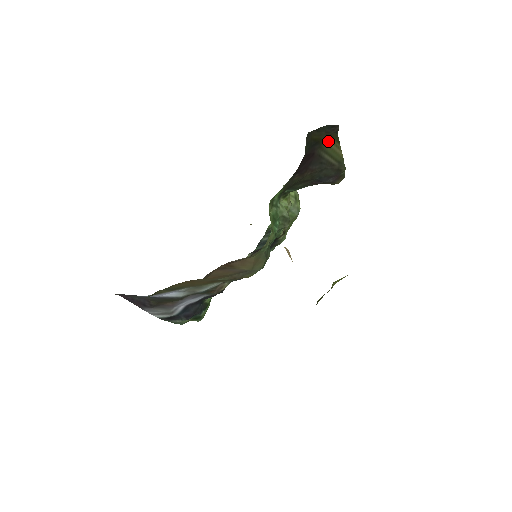
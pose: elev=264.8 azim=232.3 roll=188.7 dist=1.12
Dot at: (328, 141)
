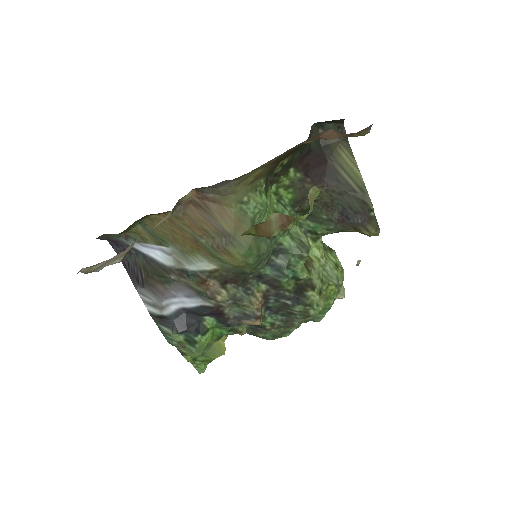
Dot at: (340, 150)
